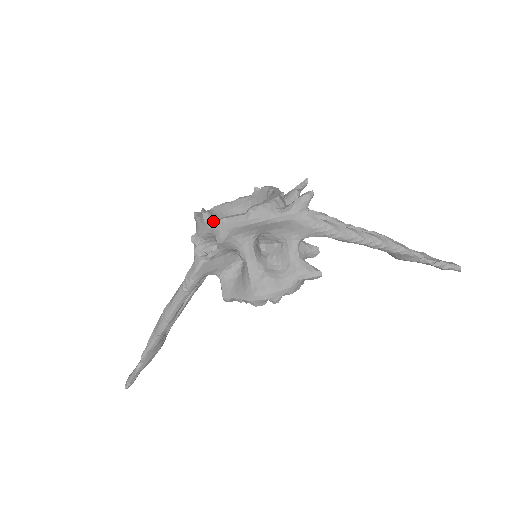
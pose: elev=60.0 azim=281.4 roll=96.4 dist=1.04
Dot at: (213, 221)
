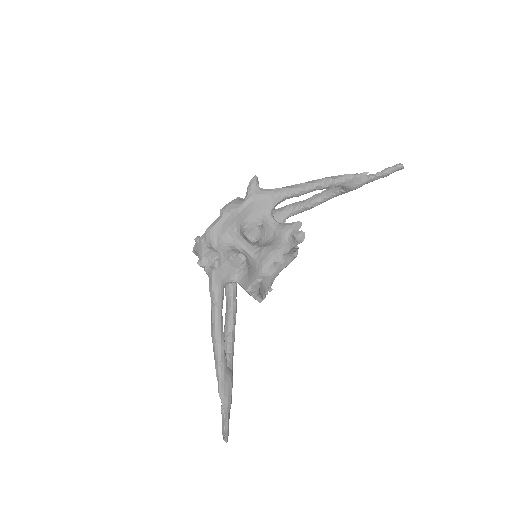
Dot at: (203, 237)
